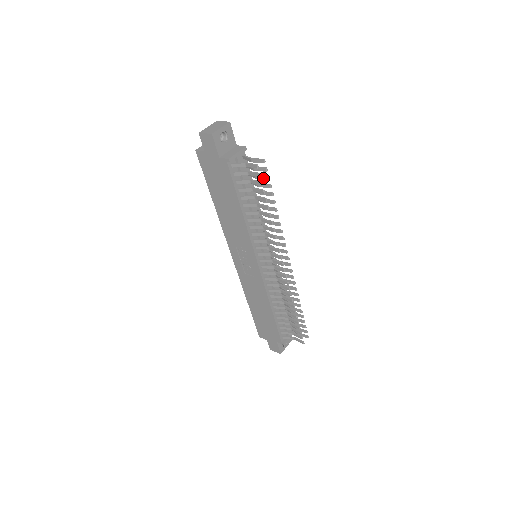
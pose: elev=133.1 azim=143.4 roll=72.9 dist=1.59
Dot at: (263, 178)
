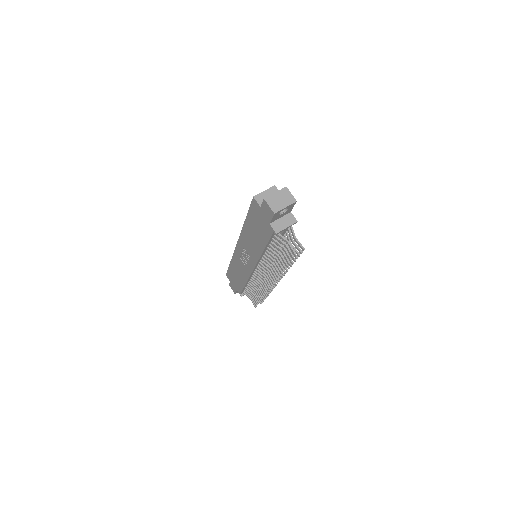
Dot at: (295, 251)
